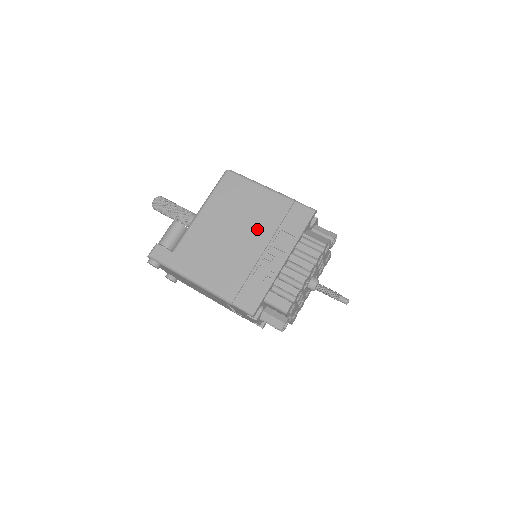
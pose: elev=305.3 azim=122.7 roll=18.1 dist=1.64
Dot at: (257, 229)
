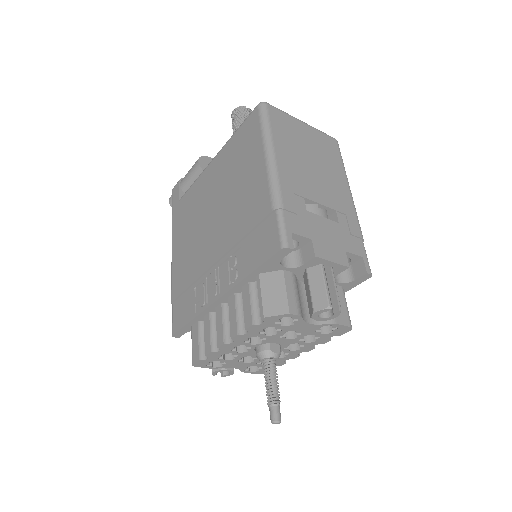
Dot at: (226, 225)
